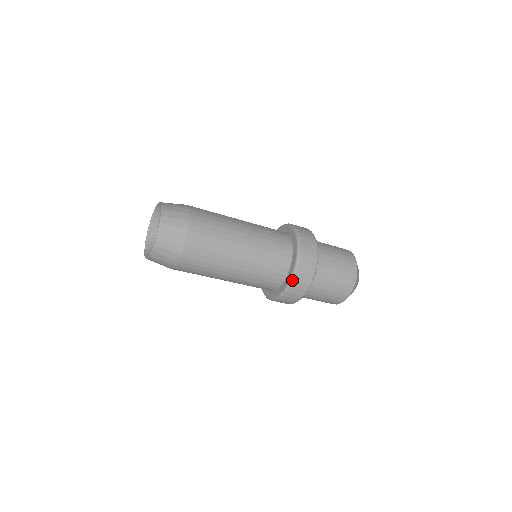
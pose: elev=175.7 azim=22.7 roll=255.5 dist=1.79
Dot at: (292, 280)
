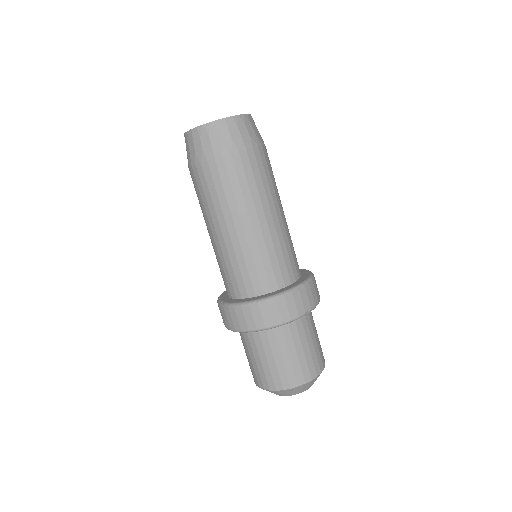
Dot at: (236, 305)
